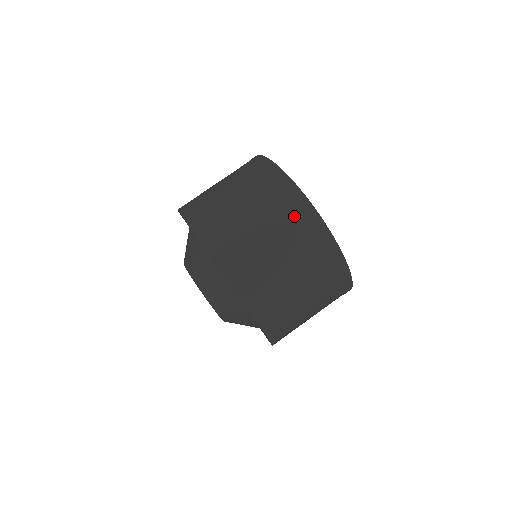
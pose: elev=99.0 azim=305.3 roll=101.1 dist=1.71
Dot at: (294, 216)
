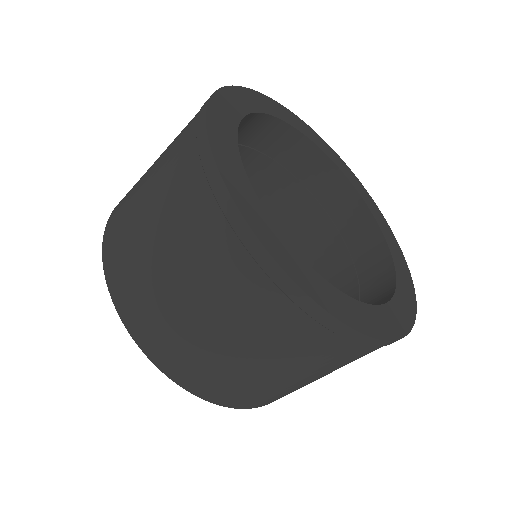
Dot at: (288, 325)
